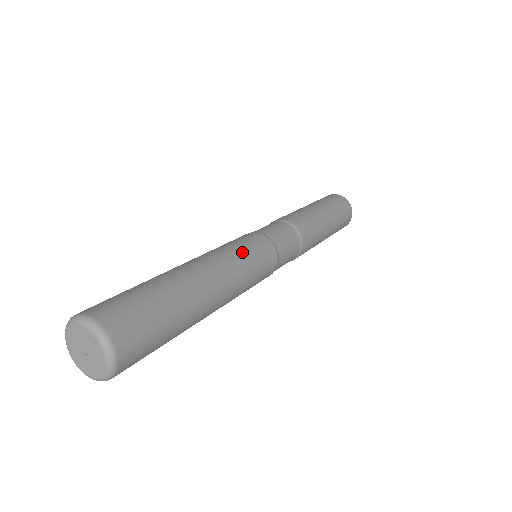
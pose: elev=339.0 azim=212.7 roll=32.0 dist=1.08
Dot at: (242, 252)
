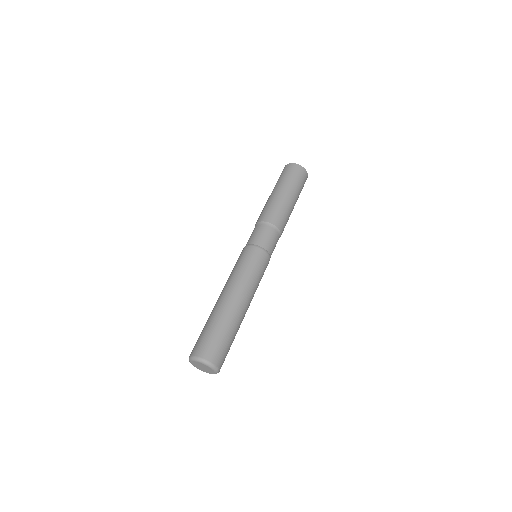
Dot at: (258, 278)
